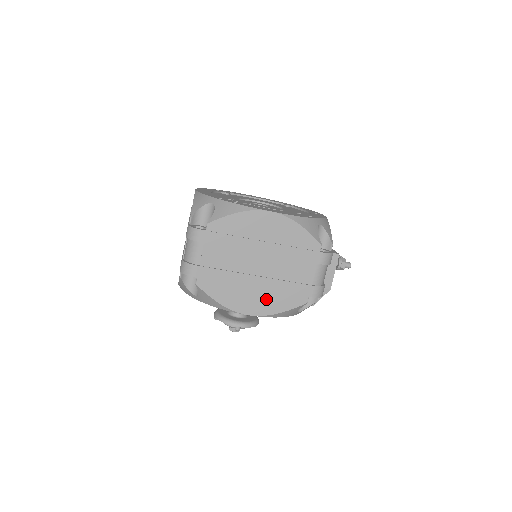
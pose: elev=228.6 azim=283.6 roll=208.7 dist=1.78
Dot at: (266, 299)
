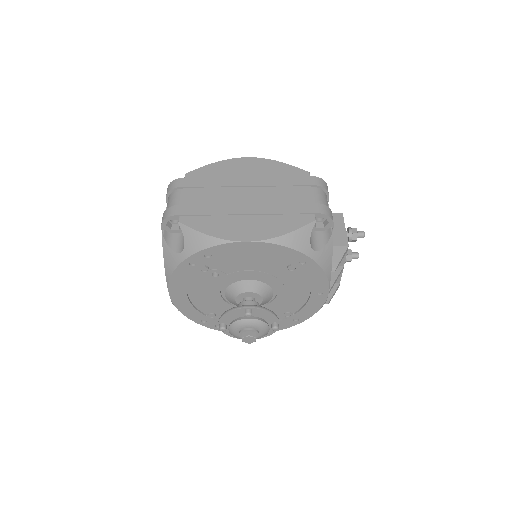
Dot at: (264, 224)
